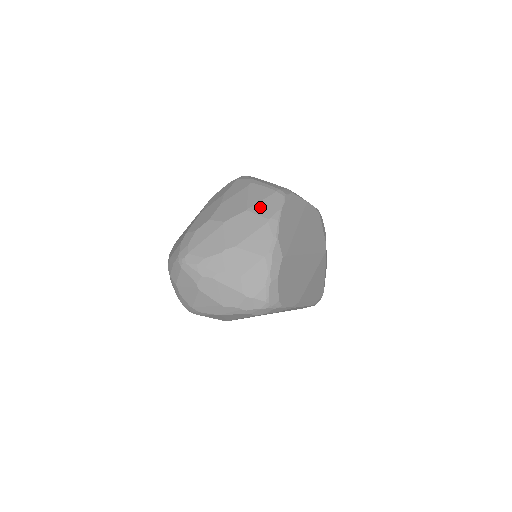
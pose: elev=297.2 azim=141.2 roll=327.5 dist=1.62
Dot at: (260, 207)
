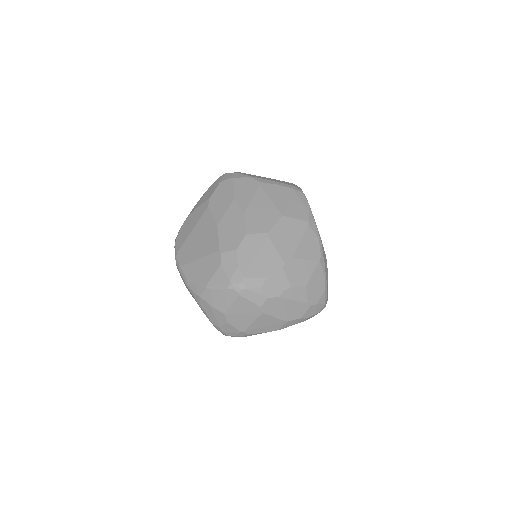
Dot at: (292, 210)
